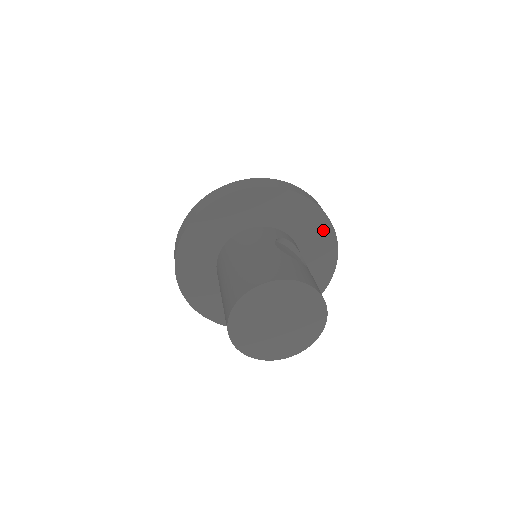
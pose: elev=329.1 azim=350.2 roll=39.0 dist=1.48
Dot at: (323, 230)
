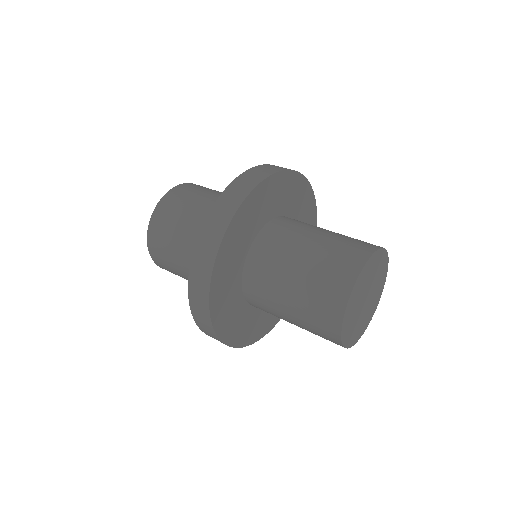
Dot at: occluded
